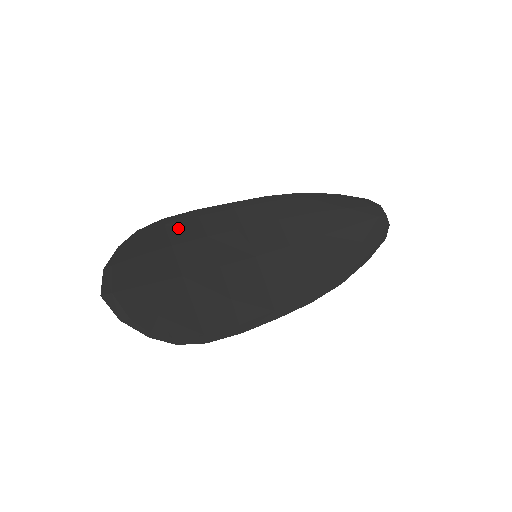
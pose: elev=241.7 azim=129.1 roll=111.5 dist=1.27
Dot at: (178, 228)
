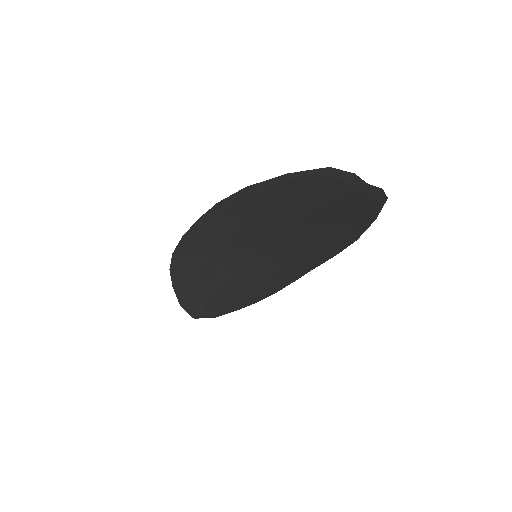
Dot at: (187, 258)
